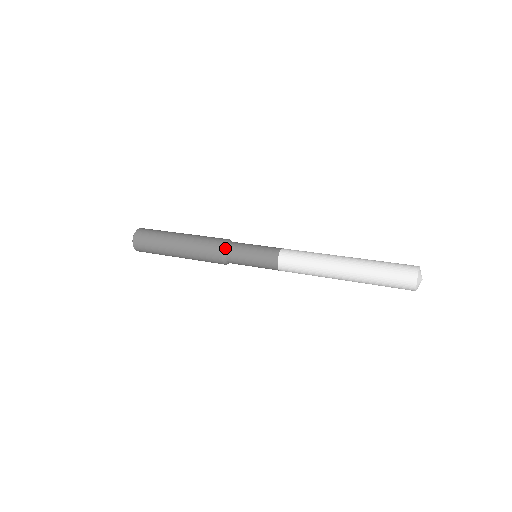
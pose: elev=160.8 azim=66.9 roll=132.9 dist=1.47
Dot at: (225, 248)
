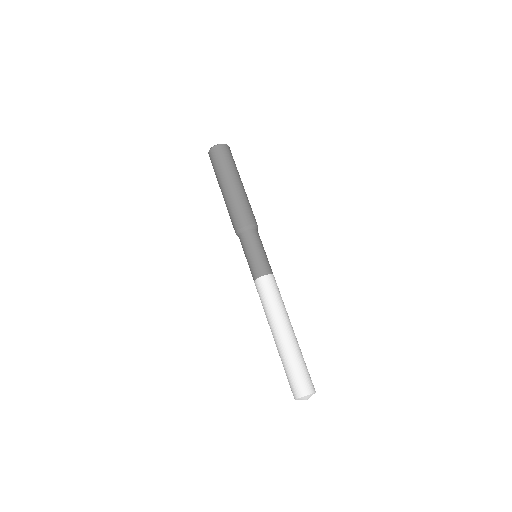
Dot at: (238, 234)
